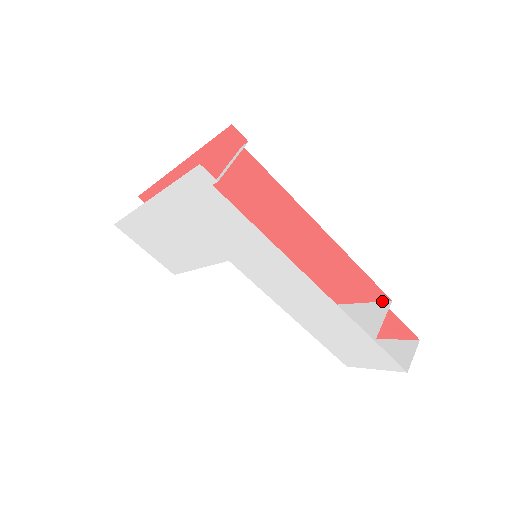
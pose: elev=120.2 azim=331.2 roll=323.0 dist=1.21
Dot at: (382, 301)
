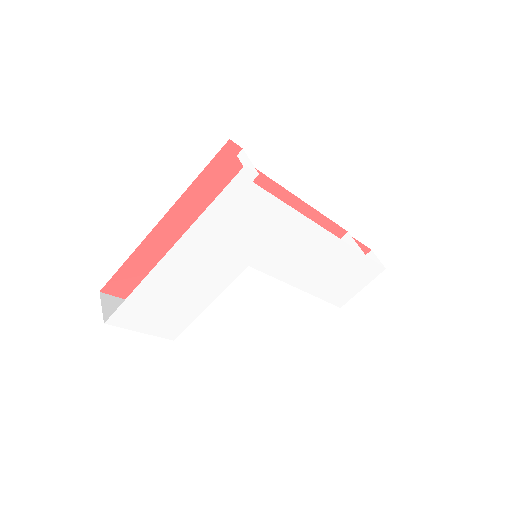
Dot at: (341, 238)
